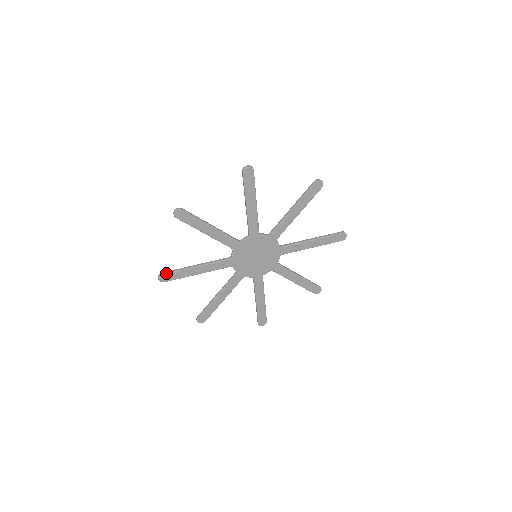
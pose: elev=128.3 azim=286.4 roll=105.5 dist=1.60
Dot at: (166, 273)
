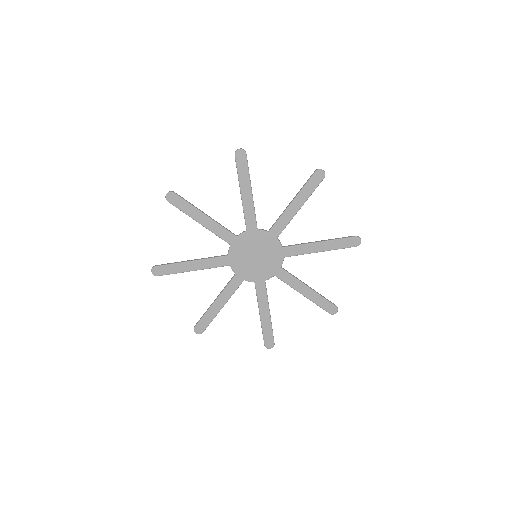
Dot at: (159, 265)
